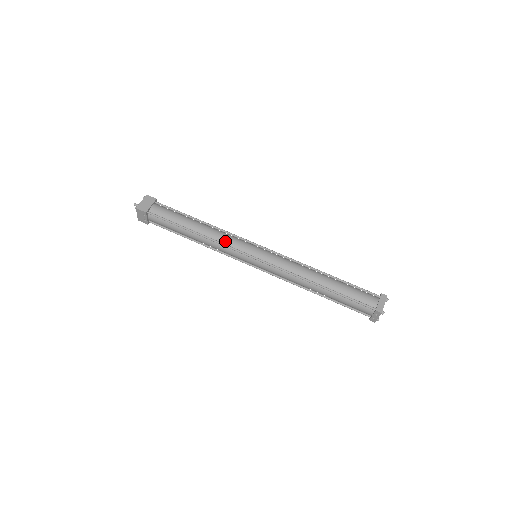
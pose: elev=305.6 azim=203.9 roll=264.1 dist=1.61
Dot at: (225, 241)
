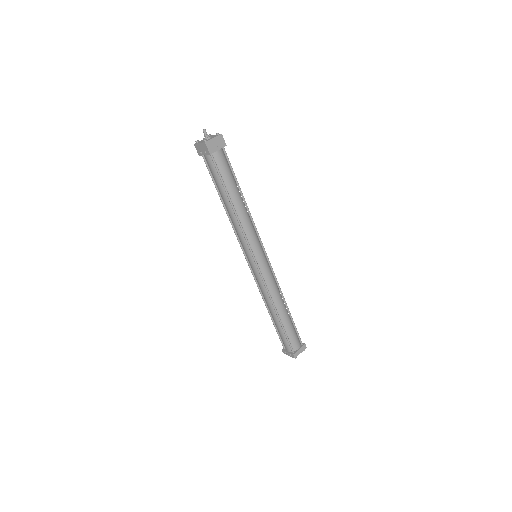
Dot at: (247, 231)
